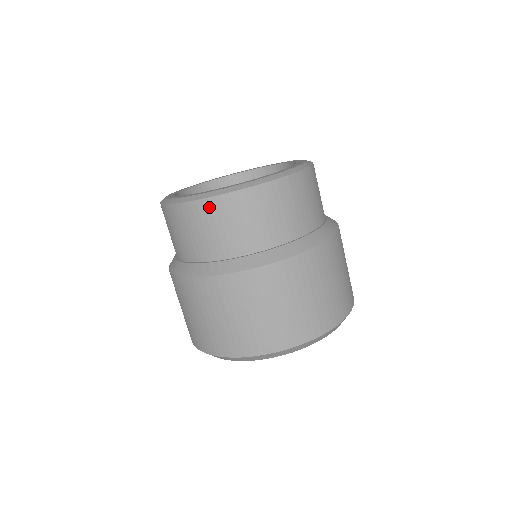
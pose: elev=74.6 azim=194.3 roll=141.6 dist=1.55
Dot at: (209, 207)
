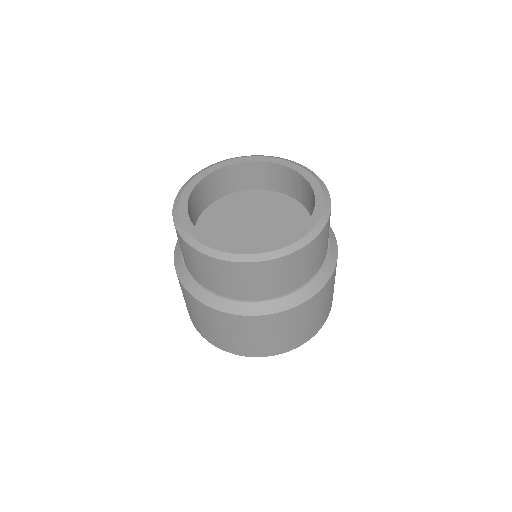
Dot at: (309, 249)
